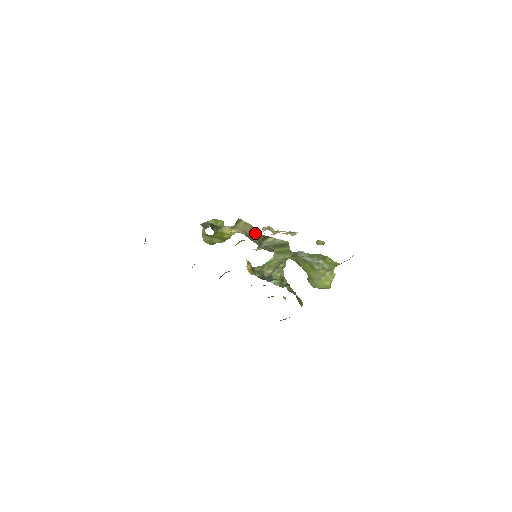
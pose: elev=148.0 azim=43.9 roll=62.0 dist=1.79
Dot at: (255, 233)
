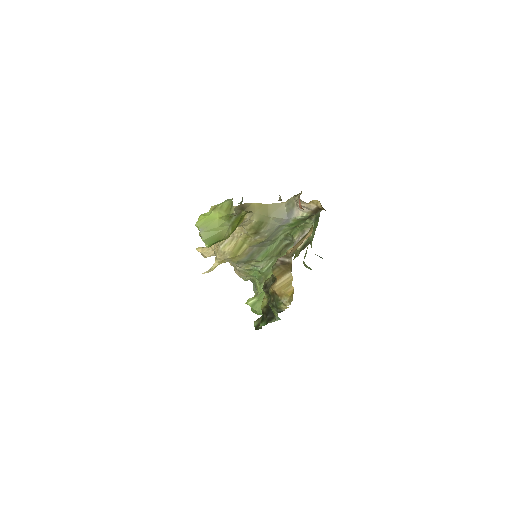
Dot at: (283, 210)
